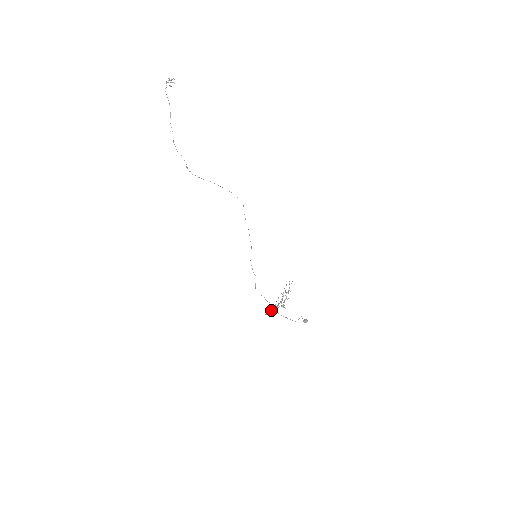
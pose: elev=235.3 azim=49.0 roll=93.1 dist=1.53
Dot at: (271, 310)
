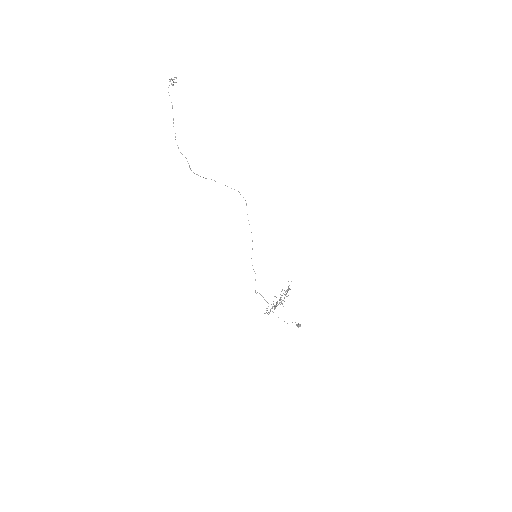
Dot at: occluded
